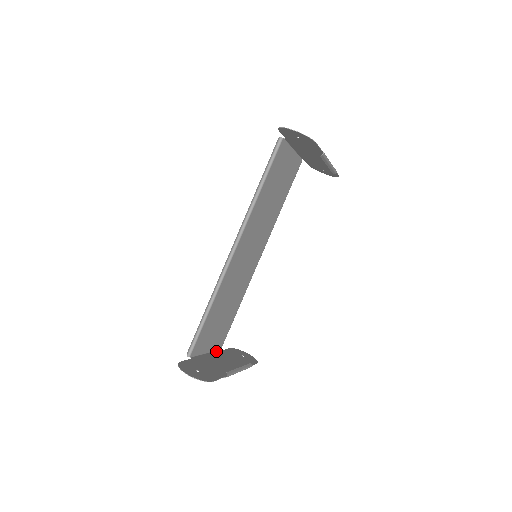
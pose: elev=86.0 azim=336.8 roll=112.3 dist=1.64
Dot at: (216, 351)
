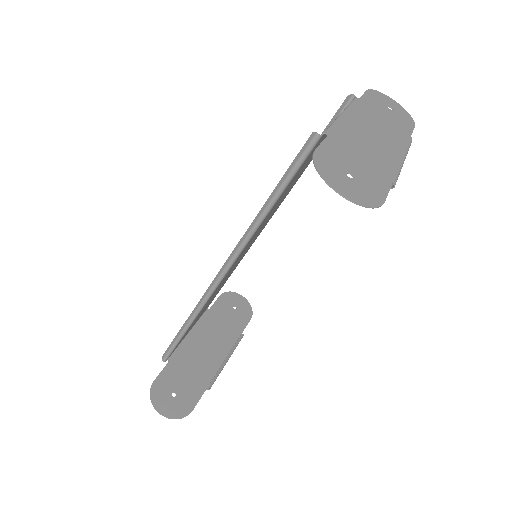
Dot at: (201, 317)
